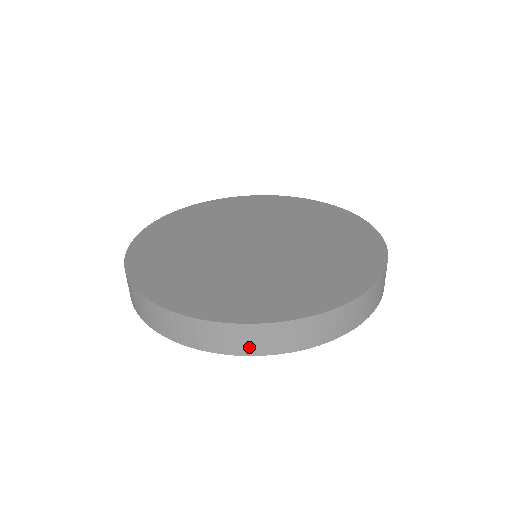
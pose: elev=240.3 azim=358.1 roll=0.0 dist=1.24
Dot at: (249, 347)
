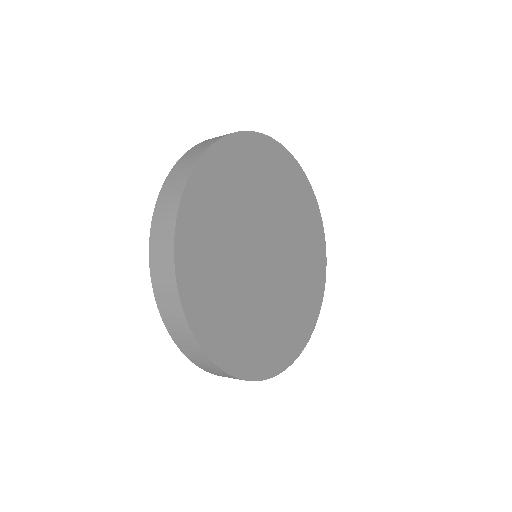
Dot at: occluded
